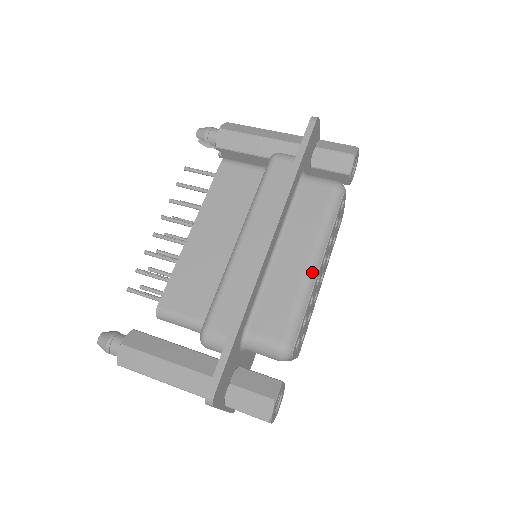
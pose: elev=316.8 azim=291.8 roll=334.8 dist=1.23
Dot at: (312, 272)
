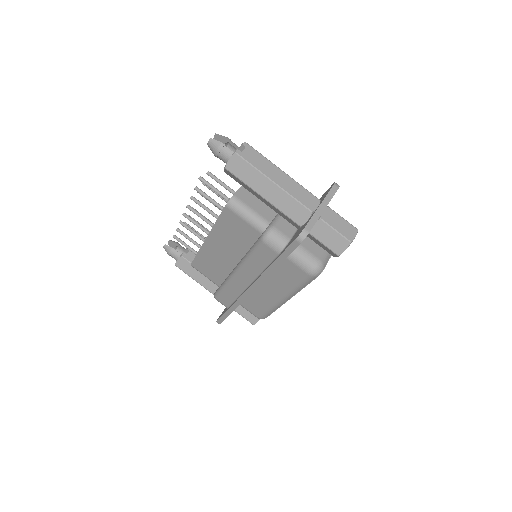
Dot at: (281, 303)
